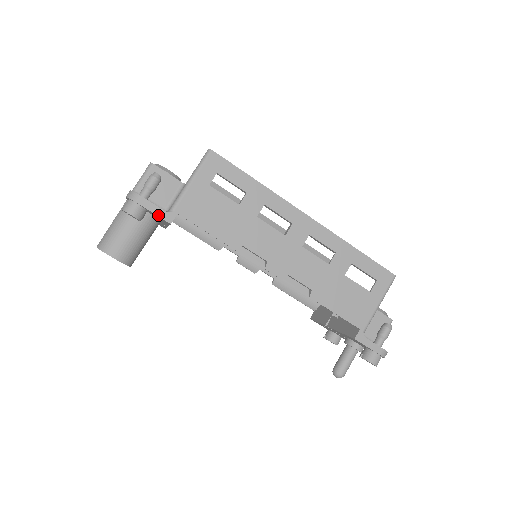
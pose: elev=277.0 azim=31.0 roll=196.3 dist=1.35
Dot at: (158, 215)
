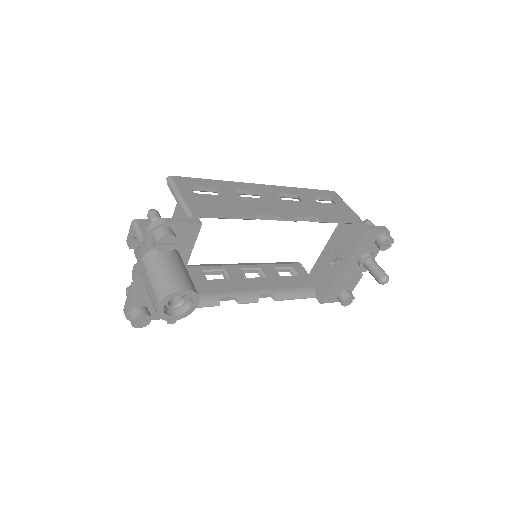
Dot at: (188, 223)
